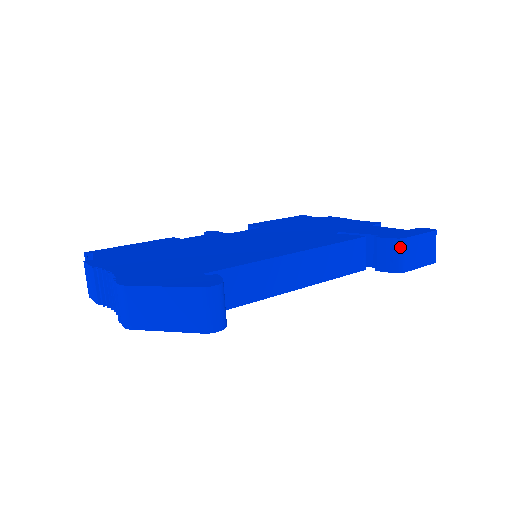
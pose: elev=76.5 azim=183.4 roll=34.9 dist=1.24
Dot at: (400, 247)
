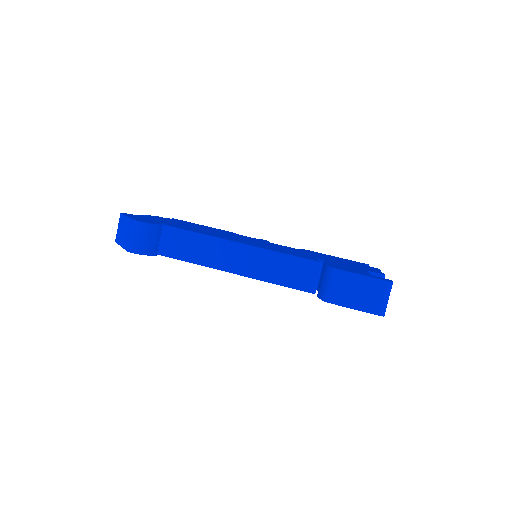
Dot at: (331, 276)
